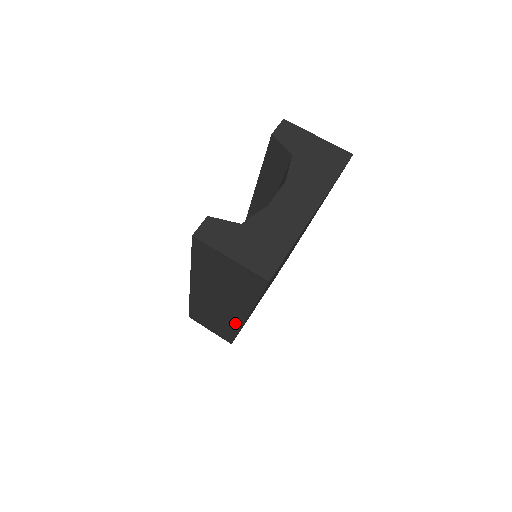
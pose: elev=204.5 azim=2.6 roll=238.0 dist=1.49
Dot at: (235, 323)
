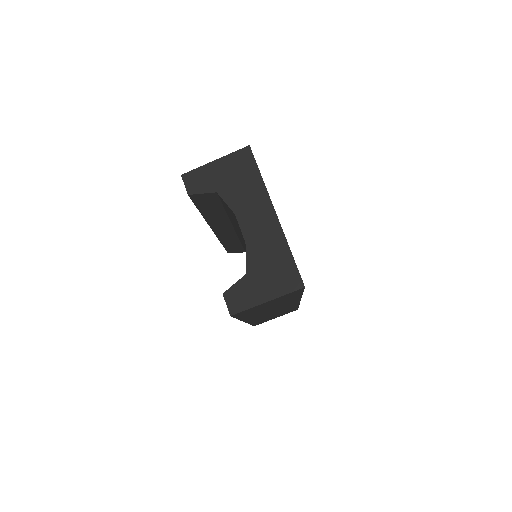
Dot at: occluded
